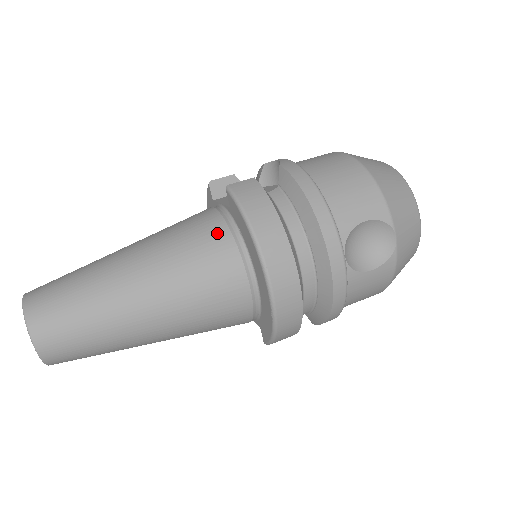
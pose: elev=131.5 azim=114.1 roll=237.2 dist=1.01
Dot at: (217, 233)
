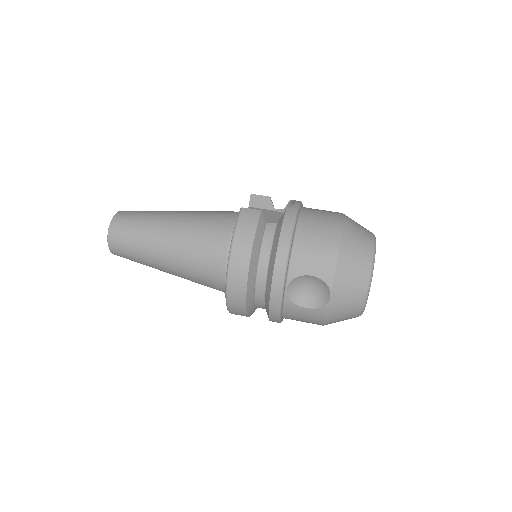
Dot at: (223, 233)
